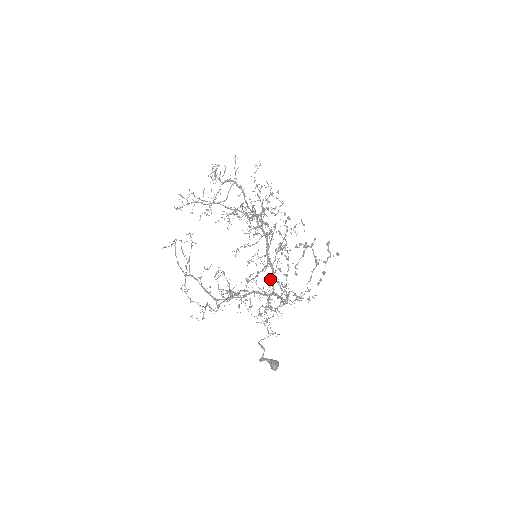
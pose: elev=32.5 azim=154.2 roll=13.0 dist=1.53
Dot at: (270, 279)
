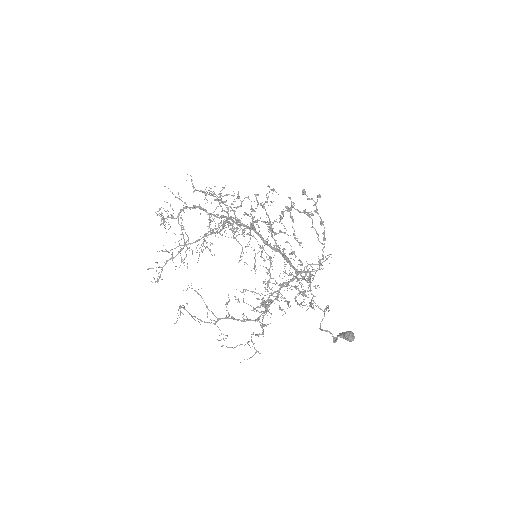
Dot at: occluded
